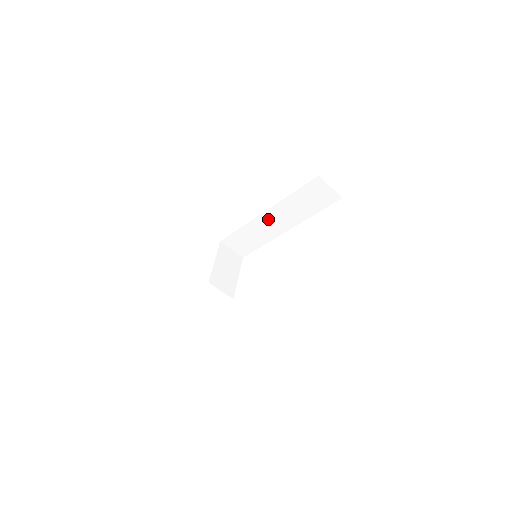
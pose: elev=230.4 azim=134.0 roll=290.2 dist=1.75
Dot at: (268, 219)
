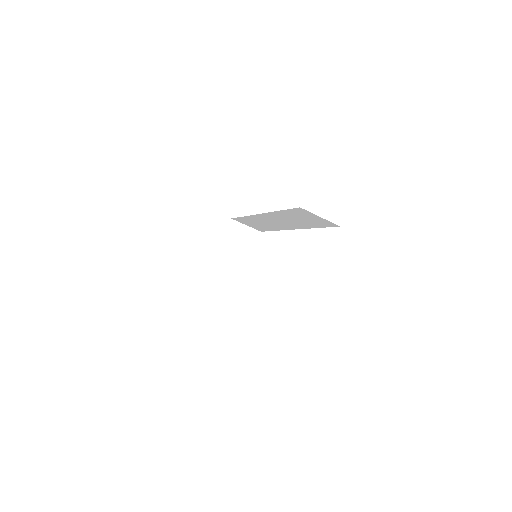
Dot at: (267, 218)
